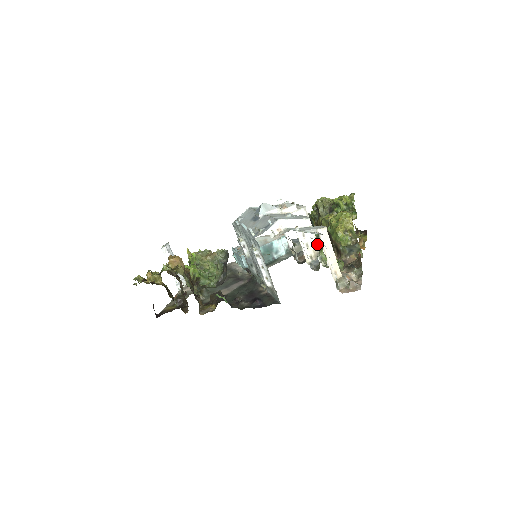
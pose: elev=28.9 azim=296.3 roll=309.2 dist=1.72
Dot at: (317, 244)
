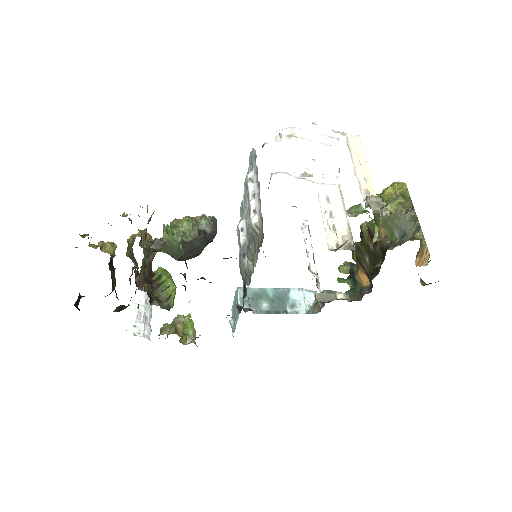
Dot at: (350, 231)
